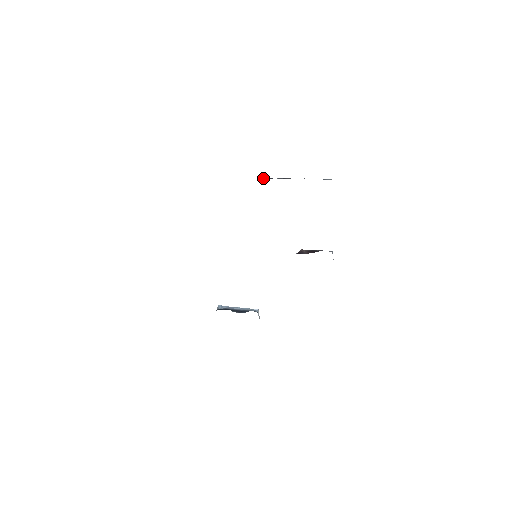
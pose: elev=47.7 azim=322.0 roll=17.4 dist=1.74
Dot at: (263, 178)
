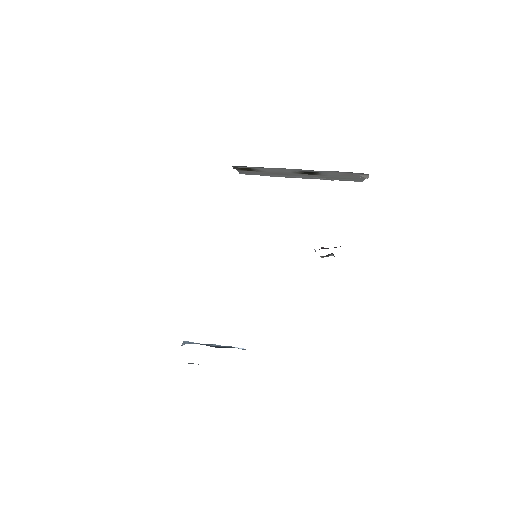
Dot at: occluded
